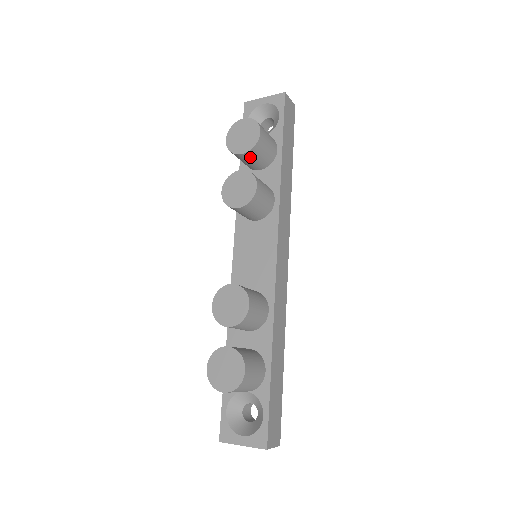
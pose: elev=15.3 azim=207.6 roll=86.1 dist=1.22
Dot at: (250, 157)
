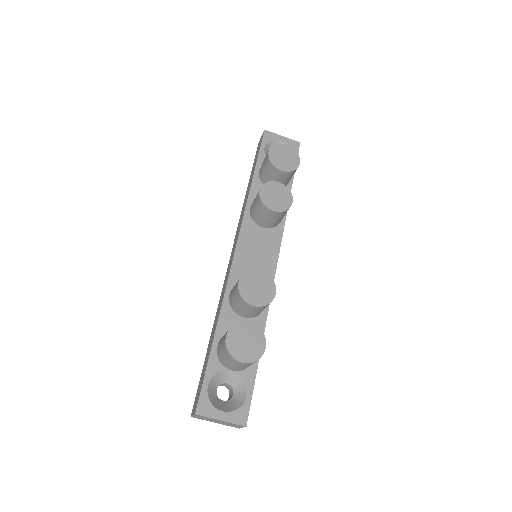
Dot at: (282, 176)
